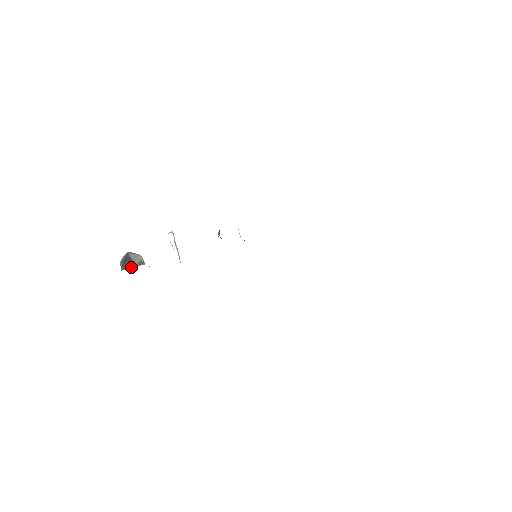
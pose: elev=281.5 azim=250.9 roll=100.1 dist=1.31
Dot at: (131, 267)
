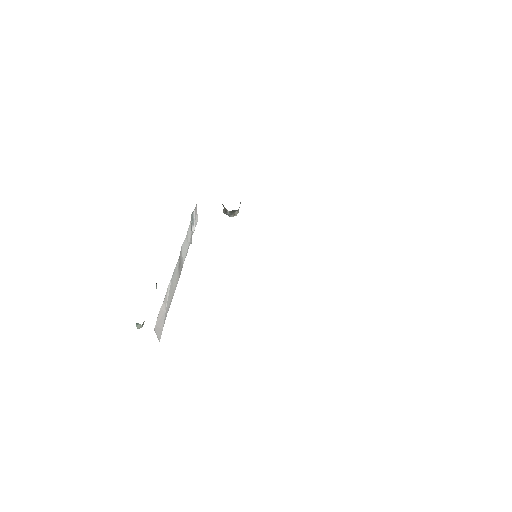
Dot at: occluded
